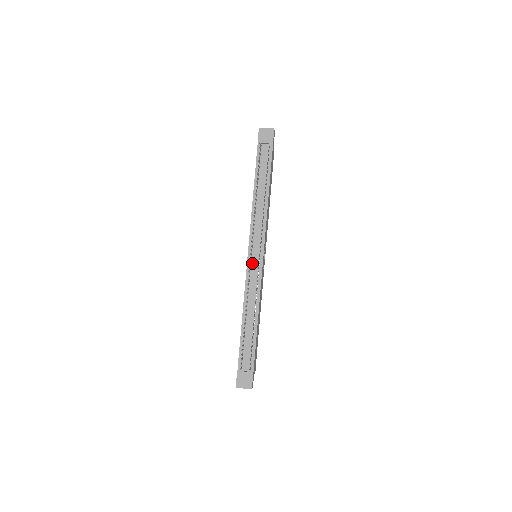
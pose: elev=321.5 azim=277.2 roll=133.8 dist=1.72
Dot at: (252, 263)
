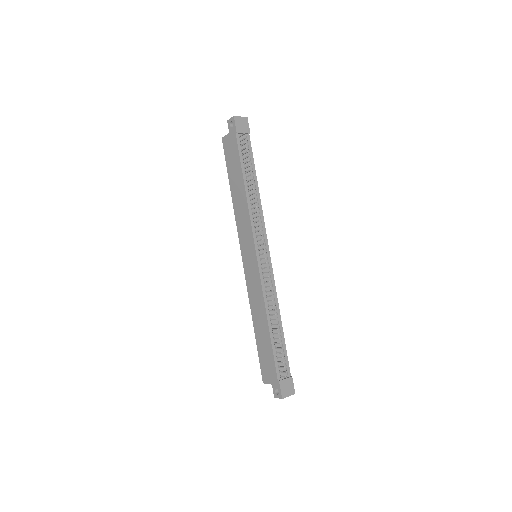
Dot at: (262, 263)
